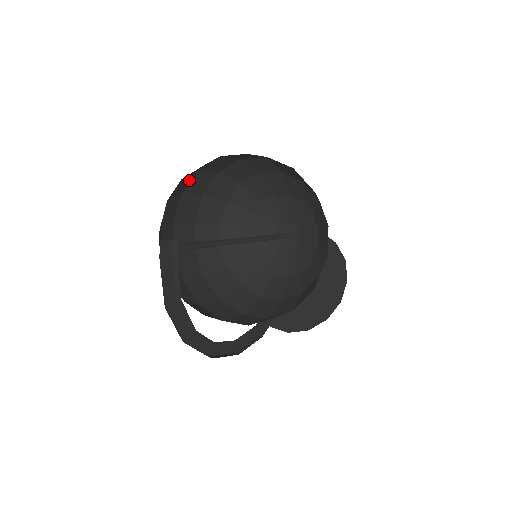
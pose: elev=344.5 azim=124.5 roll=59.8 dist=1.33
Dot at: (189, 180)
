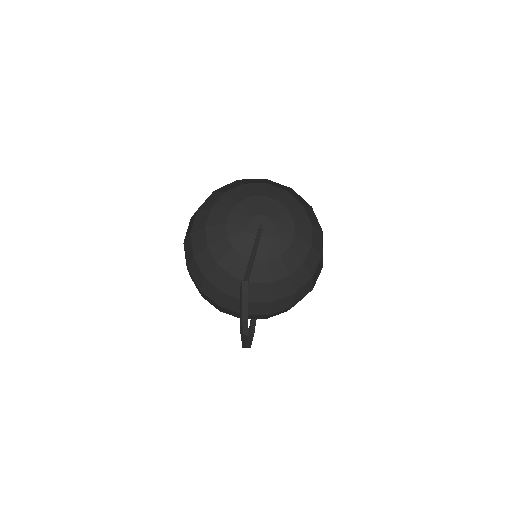
Dot at: occluded
